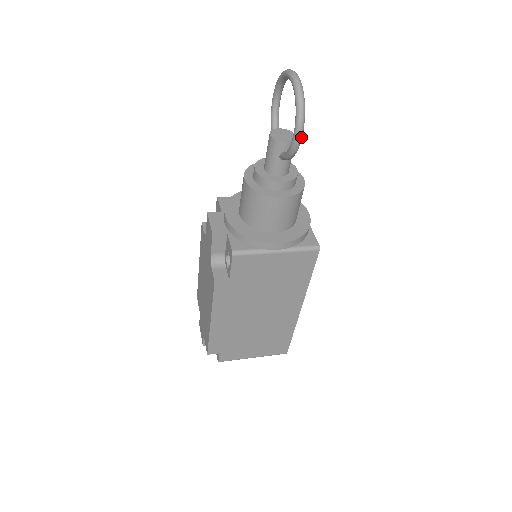
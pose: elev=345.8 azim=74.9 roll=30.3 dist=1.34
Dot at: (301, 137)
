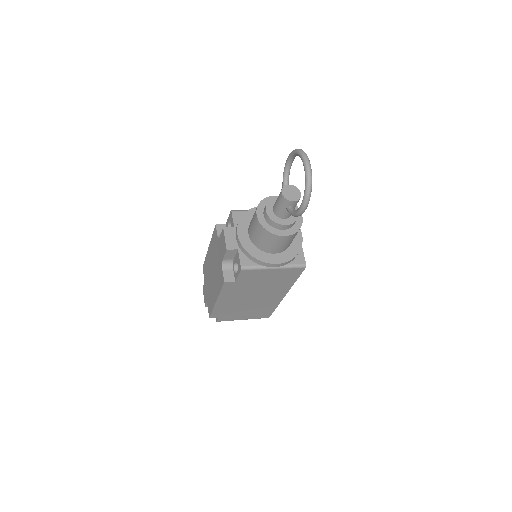
Dot at: occluded
